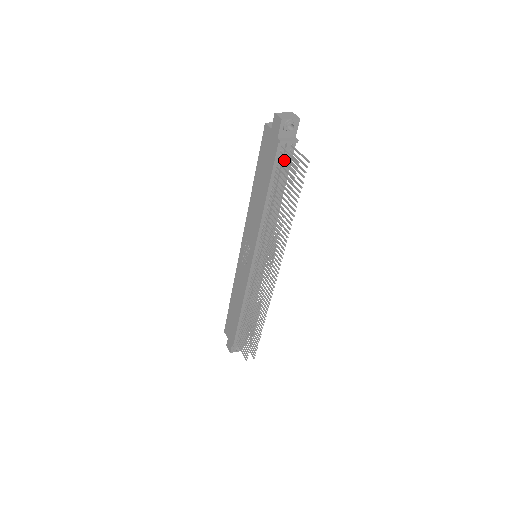
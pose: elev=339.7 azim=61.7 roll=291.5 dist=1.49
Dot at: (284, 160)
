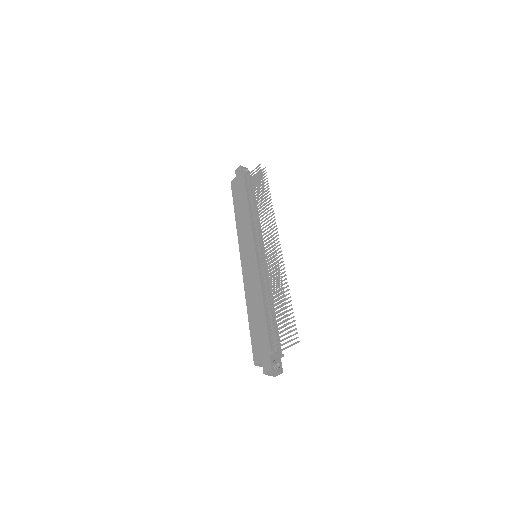
Dot at: (251, 178)
